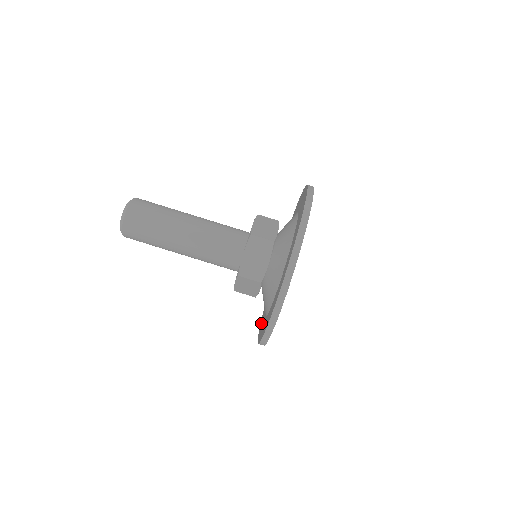
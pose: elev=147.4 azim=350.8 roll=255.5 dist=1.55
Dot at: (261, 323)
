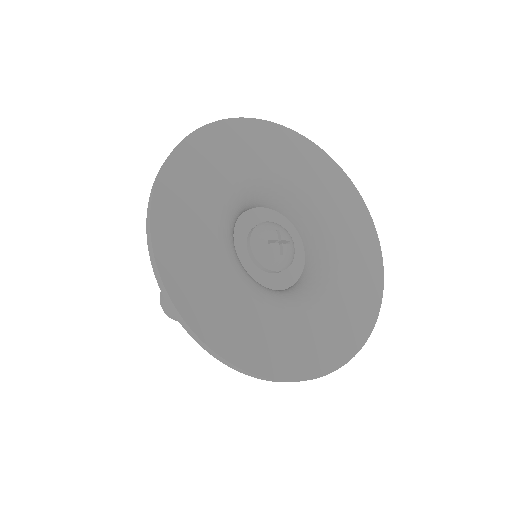
Dot at: occluded
